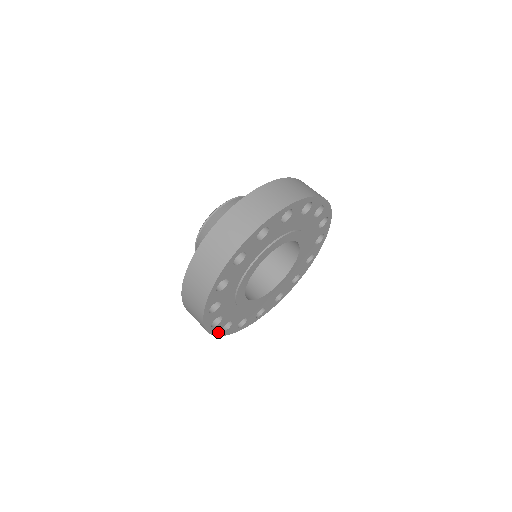
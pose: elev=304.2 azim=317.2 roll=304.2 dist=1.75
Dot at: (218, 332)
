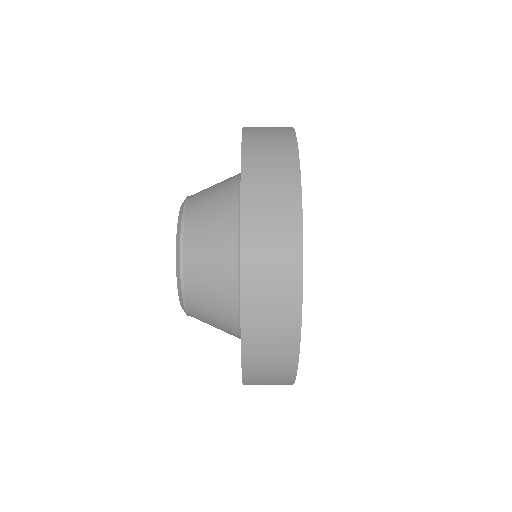
Dot at: occluded
